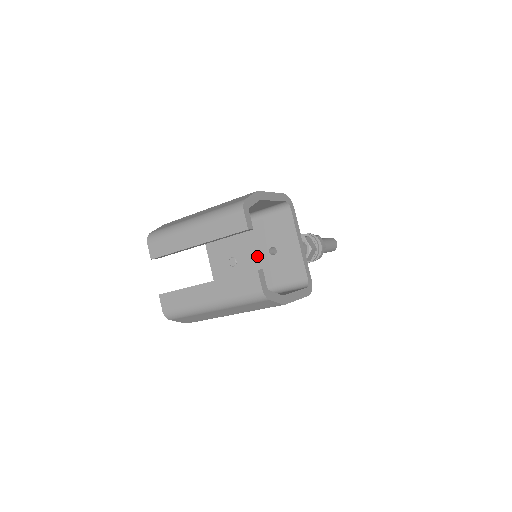
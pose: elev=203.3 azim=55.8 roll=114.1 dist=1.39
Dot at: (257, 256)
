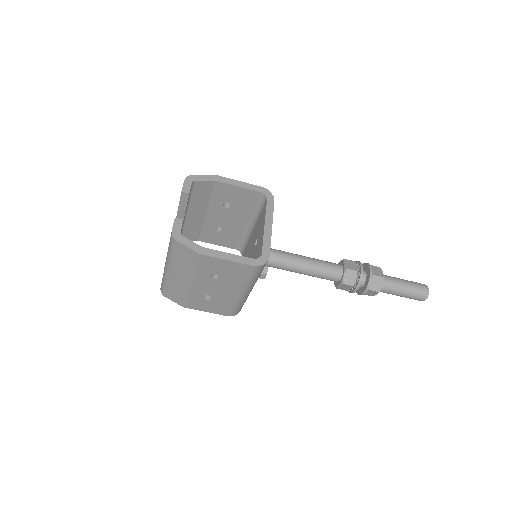
Dot at: (251, 253)
